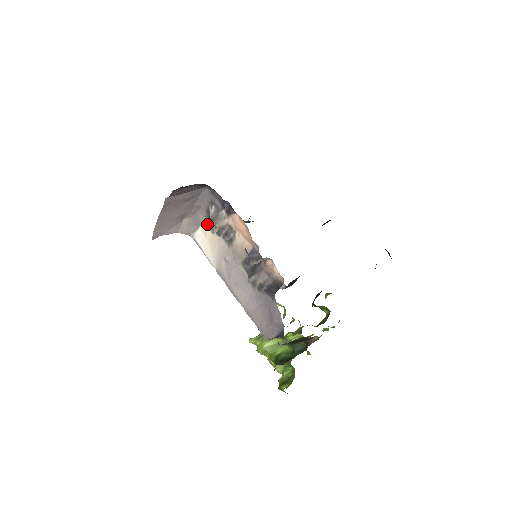
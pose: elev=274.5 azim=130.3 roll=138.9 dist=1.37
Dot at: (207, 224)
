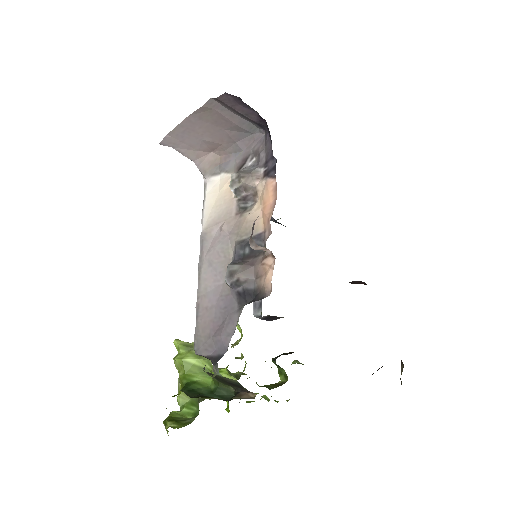
Dot at: (233, 173)
